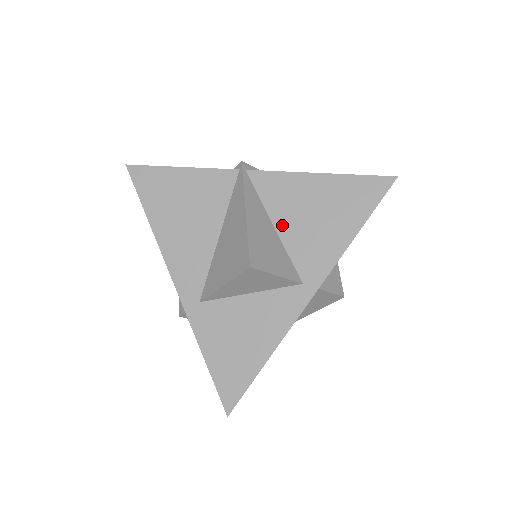
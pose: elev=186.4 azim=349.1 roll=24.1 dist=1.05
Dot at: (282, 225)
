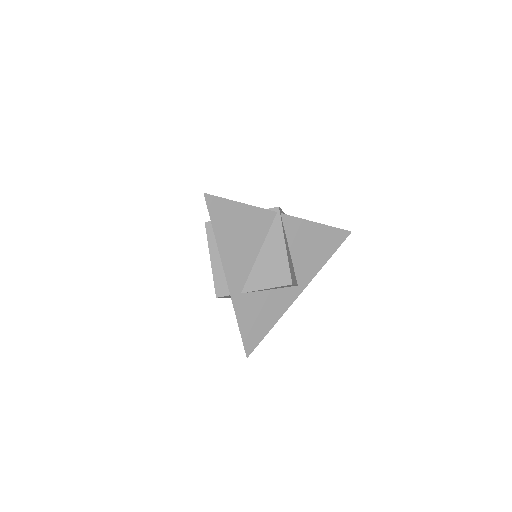
Dot at: (294, 251)
